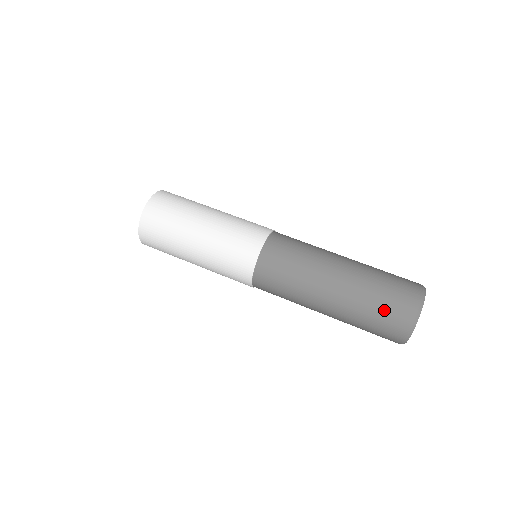
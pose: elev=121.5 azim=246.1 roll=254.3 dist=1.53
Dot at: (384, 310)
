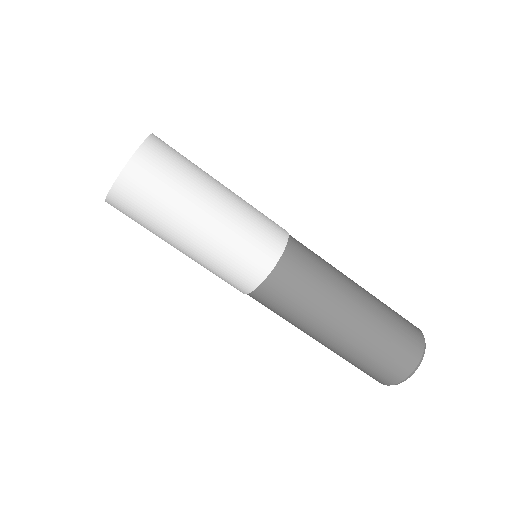
Dot at: occluded
